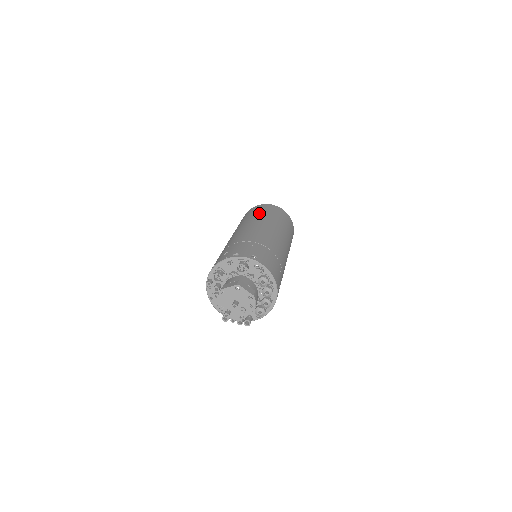
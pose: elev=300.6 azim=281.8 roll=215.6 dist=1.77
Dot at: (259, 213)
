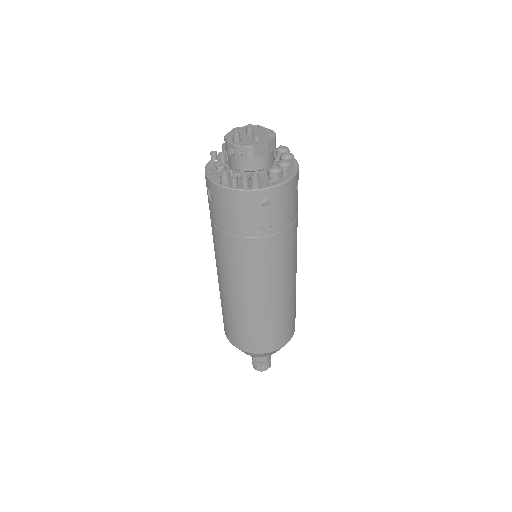
Dot at: occluded
